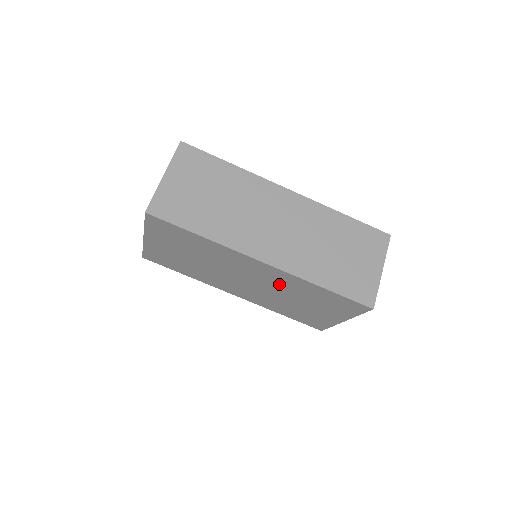
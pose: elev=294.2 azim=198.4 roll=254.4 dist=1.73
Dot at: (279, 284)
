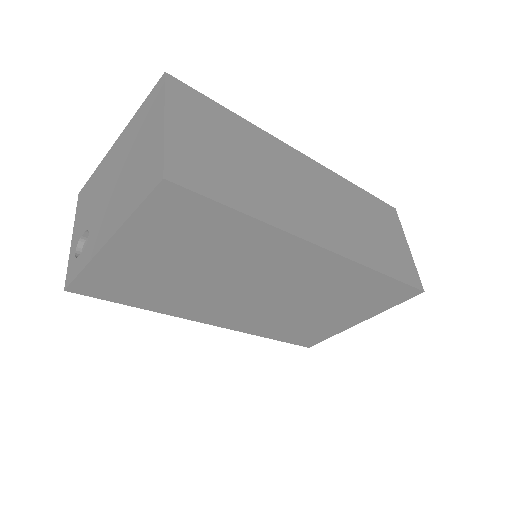
Dot at: (315, 284)
